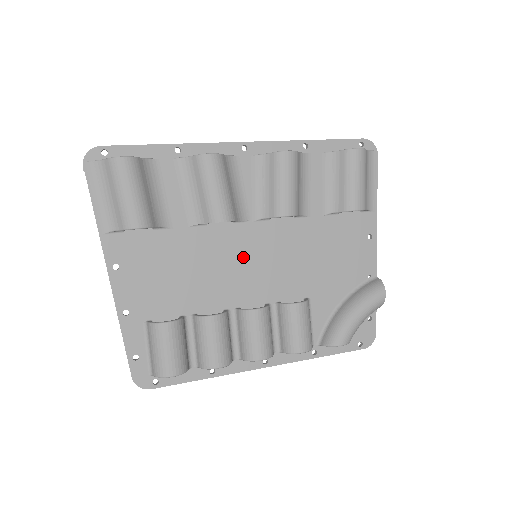
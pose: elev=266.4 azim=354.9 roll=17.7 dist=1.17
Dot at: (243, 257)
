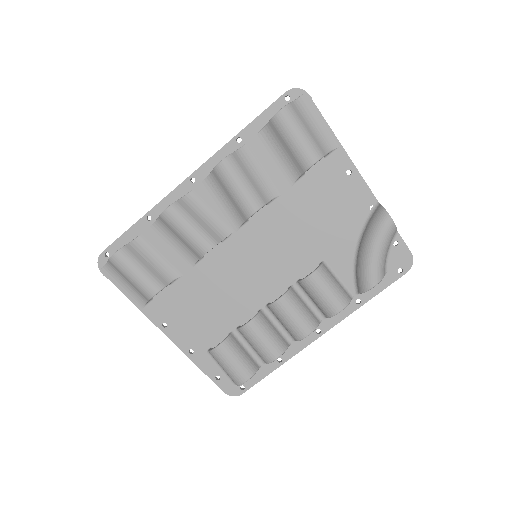
Dot at: (247, 263)
